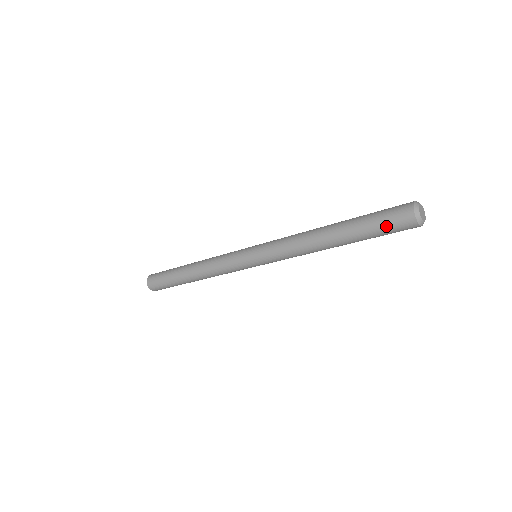
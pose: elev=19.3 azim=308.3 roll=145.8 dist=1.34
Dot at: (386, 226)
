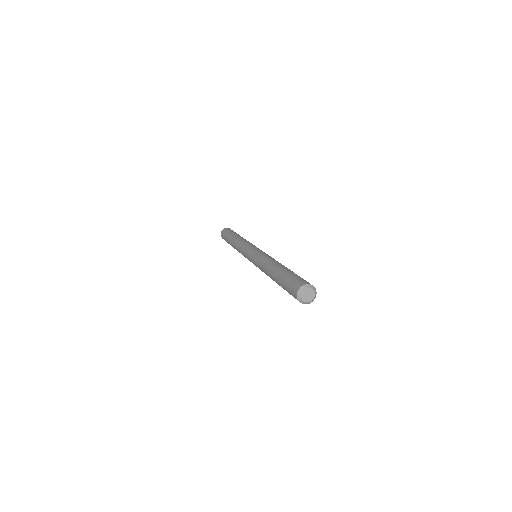
Dot at: occluded
